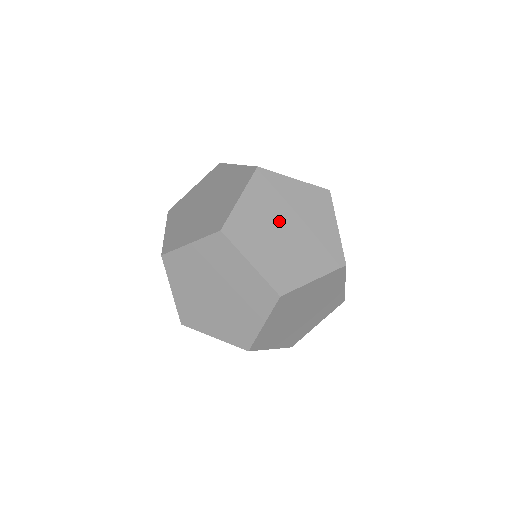
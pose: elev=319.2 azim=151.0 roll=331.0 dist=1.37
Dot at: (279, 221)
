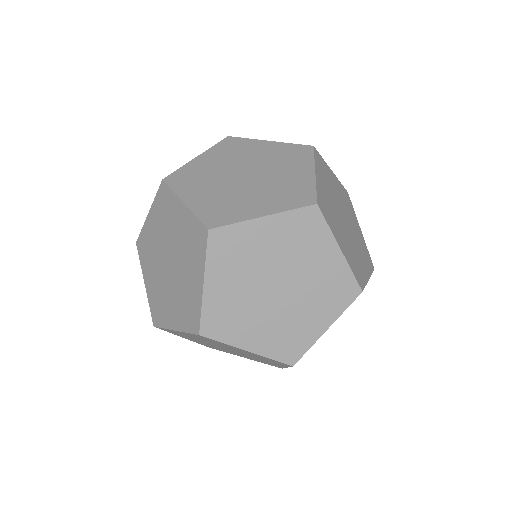
Dot at: (236, 171)
